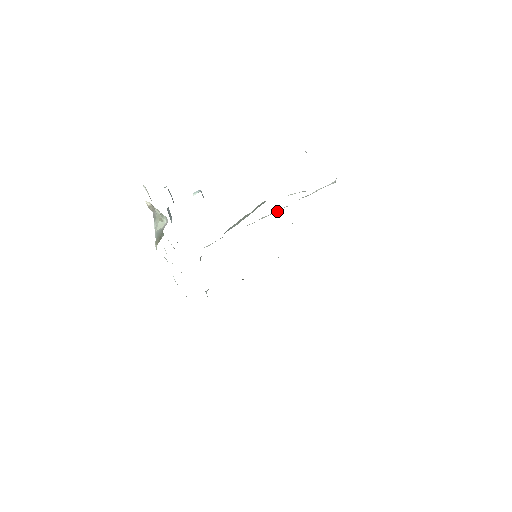
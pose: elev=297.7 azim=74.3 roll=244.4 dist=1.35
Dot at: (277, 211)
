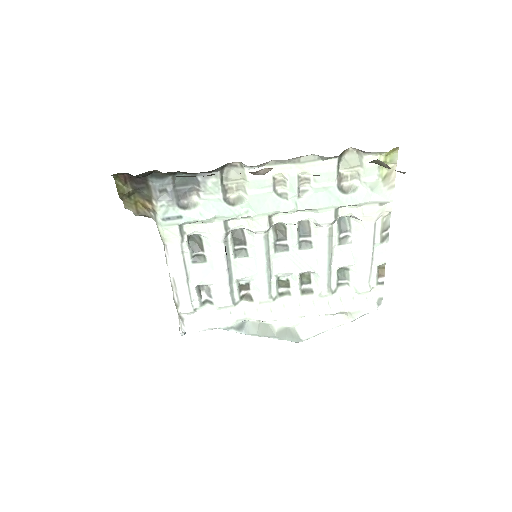
Dot at: (304, 316)
